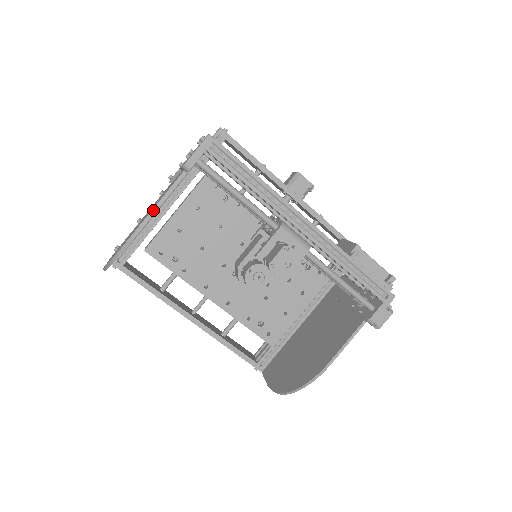
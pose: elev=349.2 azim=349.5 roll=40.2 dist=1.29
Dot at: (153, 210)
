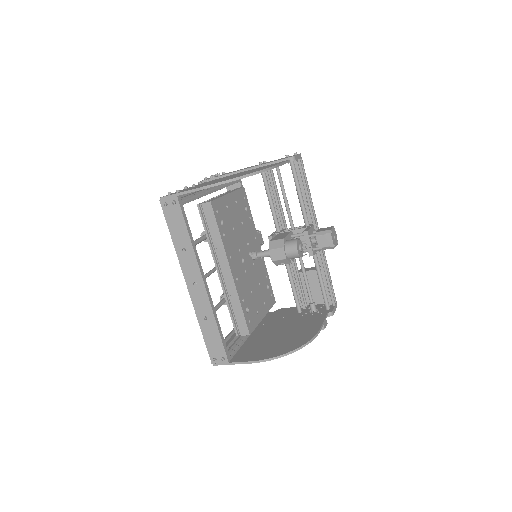
Dot at: (280, 164)
